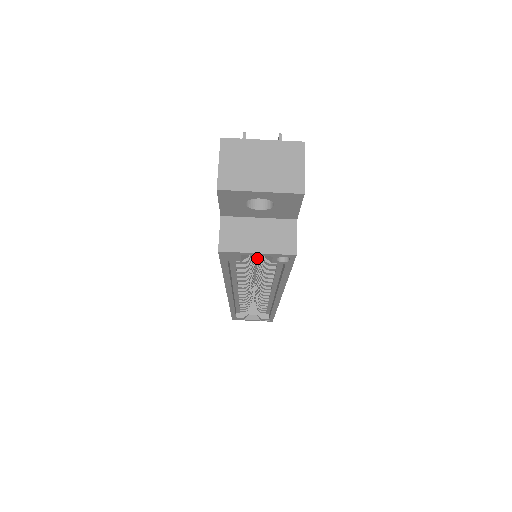
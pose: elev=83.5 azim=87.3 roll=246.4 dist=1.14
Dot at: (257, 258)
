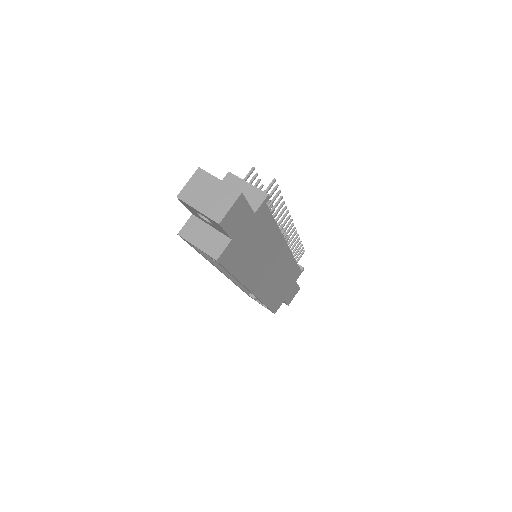
Dot at: occluded
